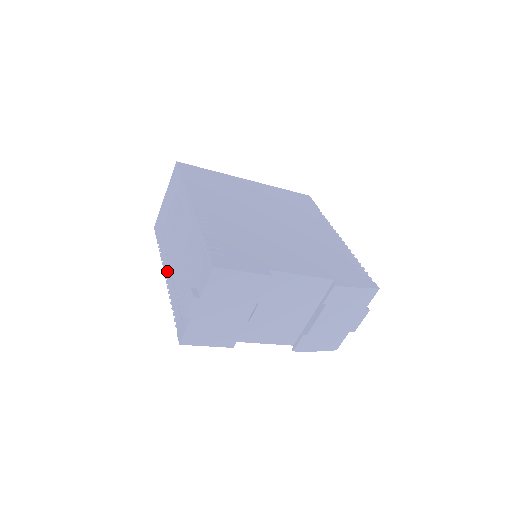
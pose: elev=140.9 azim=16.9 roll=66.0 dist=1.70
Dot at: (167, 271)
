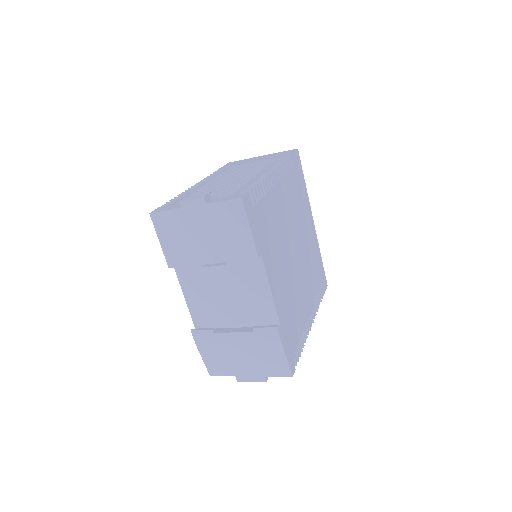
Dot at: (203, 182)
